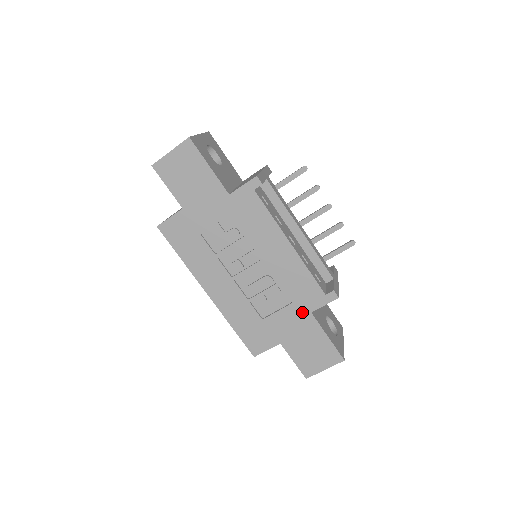
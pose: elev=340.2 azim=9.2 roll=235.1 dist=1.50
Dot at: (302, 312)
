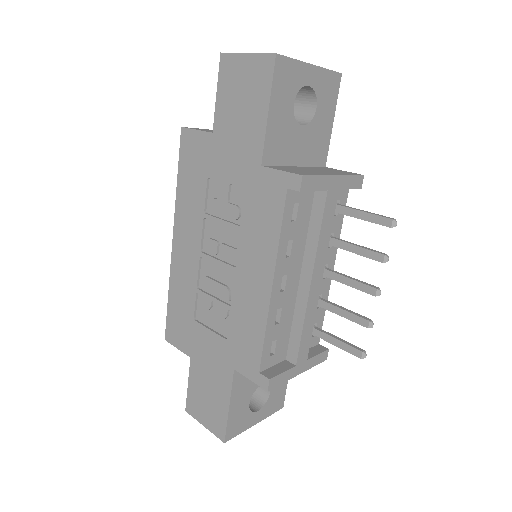
Dot at: (228, 358)
